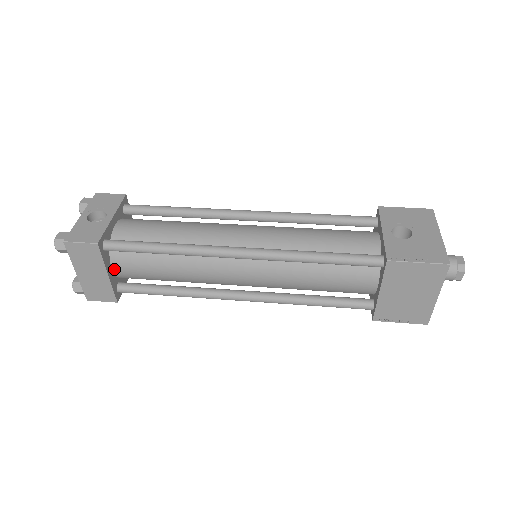
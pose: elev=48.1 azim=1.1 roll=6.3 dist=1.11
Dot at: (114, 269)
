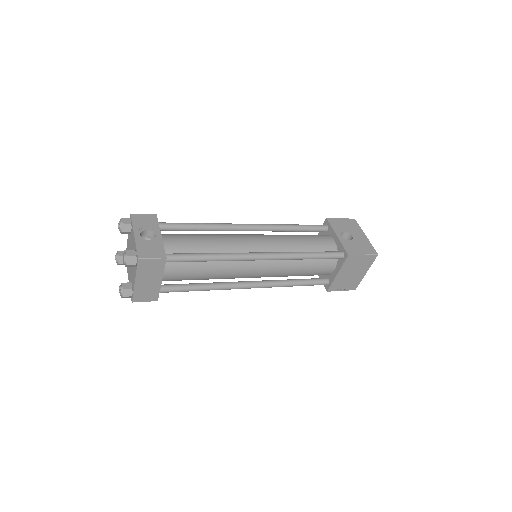
Dot at: occluded
